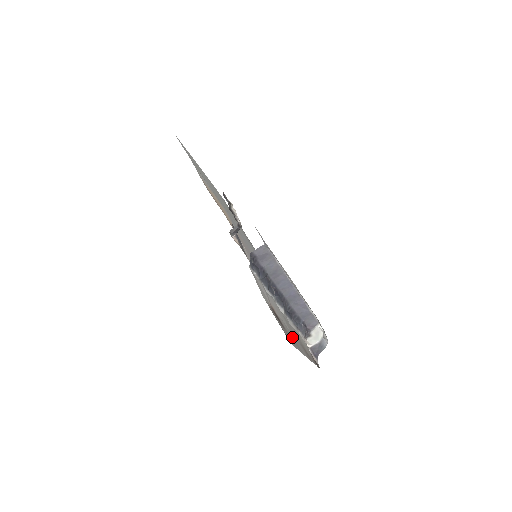
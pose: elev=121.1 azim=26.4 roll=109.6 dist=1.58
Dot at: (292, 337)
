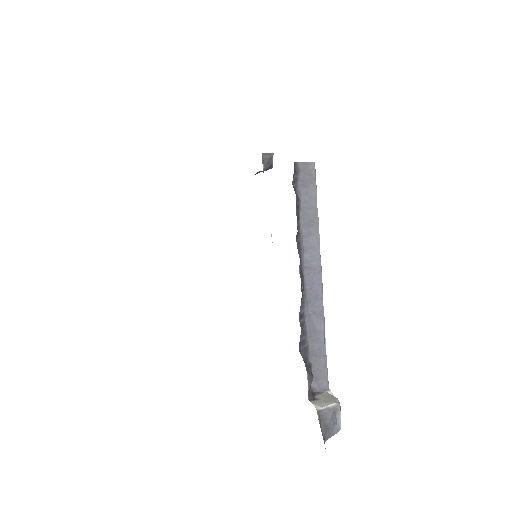
Dot at: occluded
